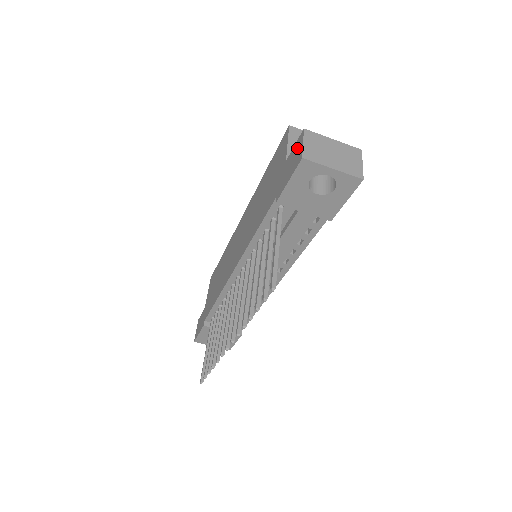
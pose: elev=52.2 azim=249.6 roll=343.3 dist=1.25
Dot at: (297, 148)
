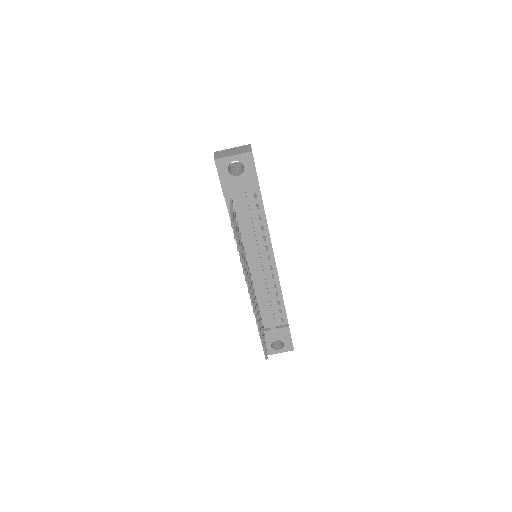
Dot at: occluded
